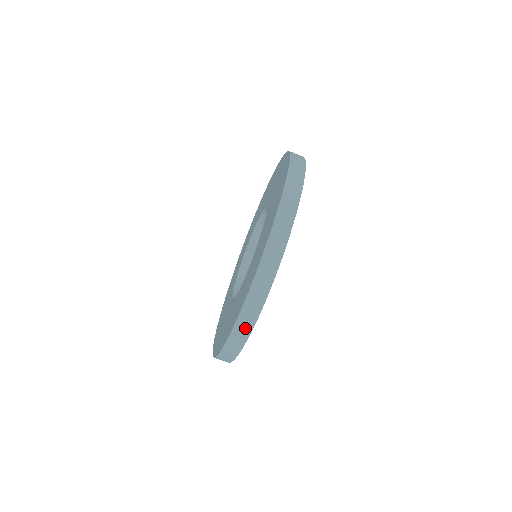
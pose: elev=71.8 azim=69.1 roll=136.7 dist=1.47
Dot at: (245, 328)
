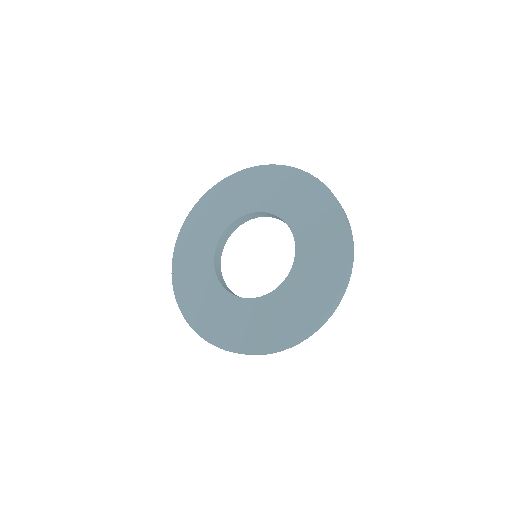
Dot at: (309, 336)
